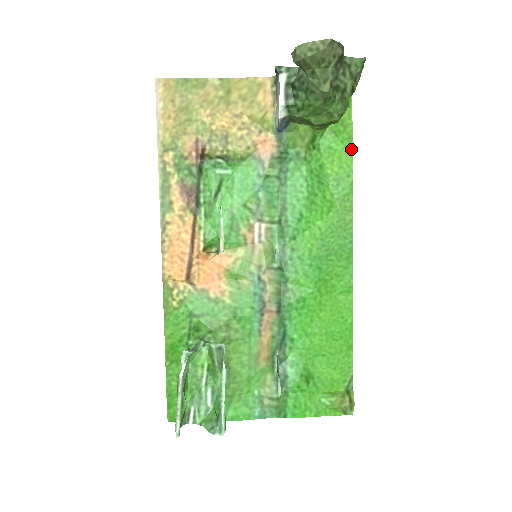
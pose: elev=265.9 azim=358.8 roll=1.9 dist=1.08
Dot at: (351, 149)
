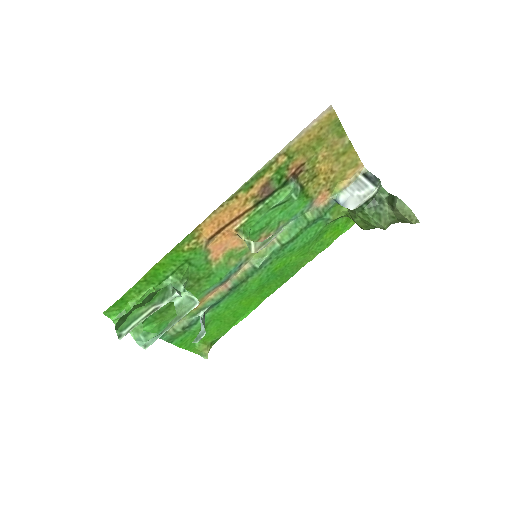
Dot at: (342, 233)
